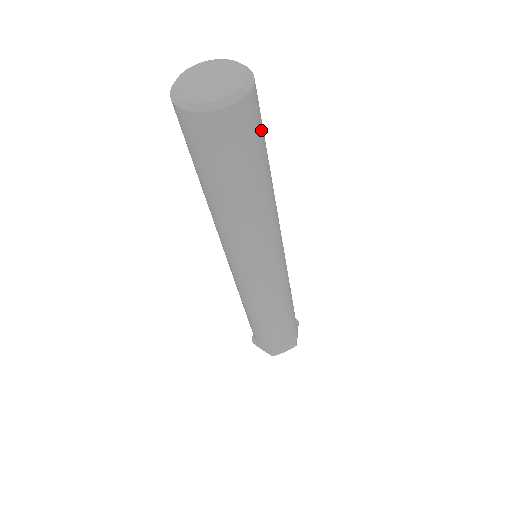
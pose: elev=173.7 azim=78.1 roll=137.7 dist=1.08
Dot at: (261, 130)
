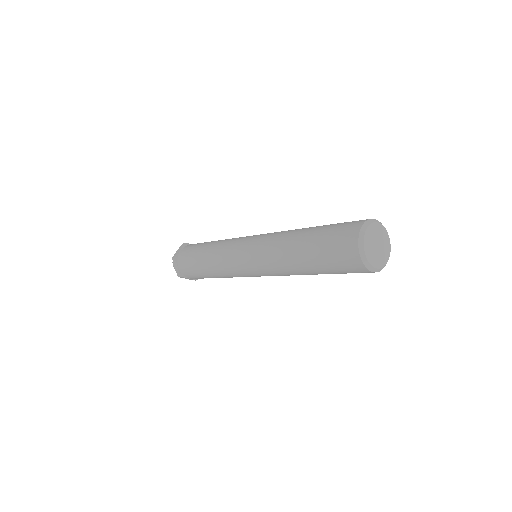
Dot at: occluded
